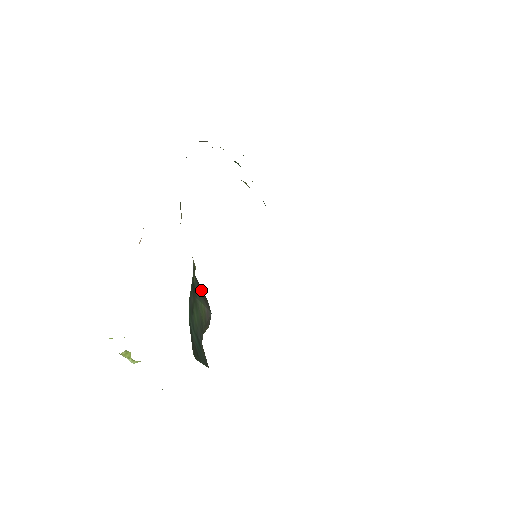
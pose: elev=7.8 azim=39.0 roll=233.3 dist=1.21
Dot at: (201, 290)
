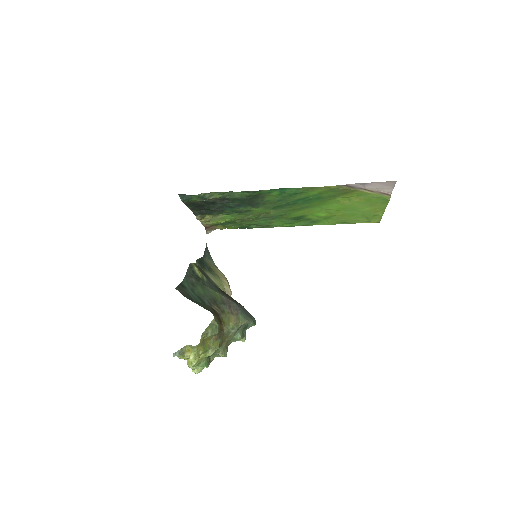
Dot at: (228, 296)
